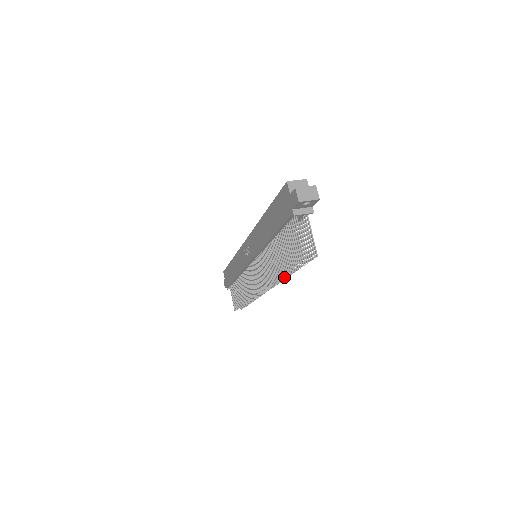
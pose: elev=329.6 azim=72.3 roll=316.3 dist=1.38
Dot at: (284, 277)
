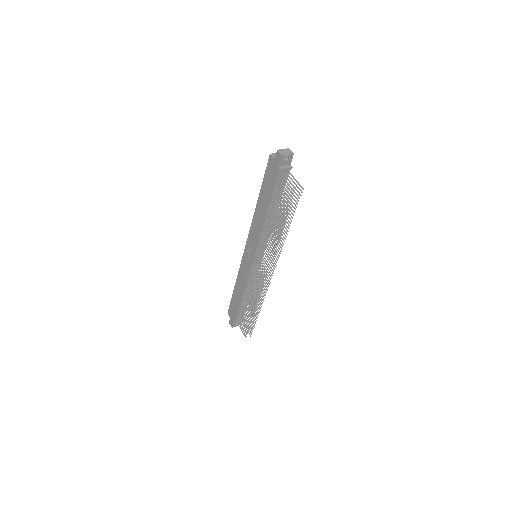
Dot at: occluded
